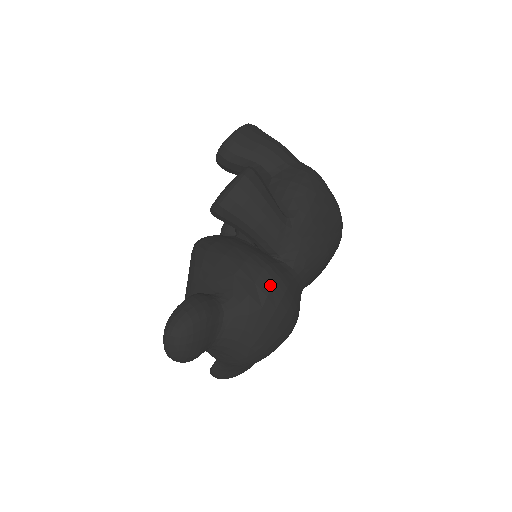
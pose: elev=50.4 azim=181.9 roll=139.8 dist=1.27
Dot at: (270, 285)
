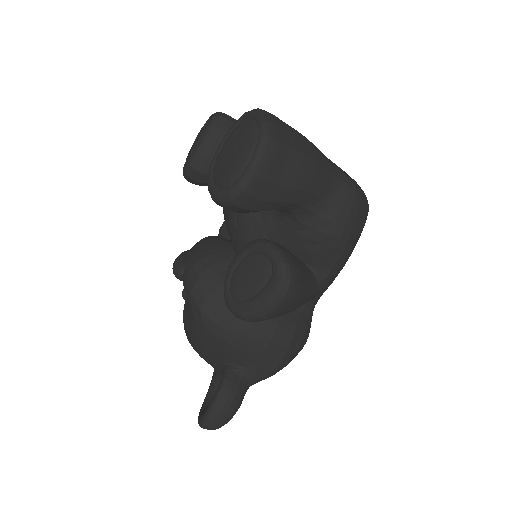
Dot at: (296, 351)
